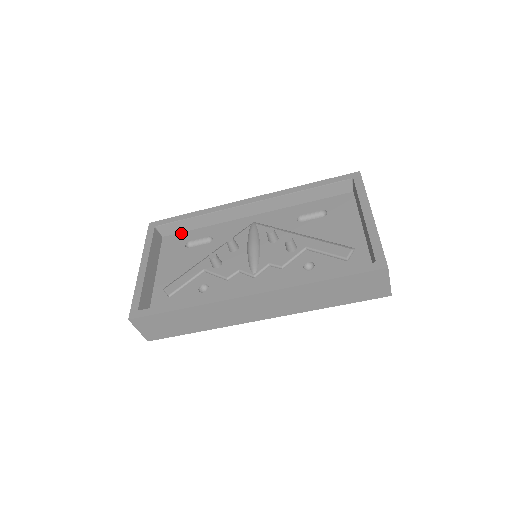
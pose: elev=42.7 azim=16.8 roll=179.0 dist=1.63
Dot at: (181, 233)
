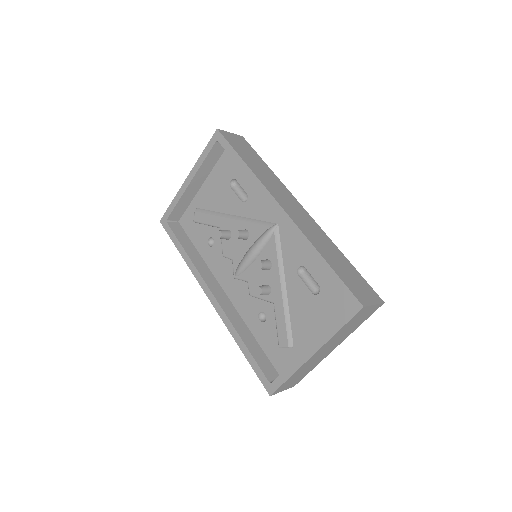
Dot at: occluded
